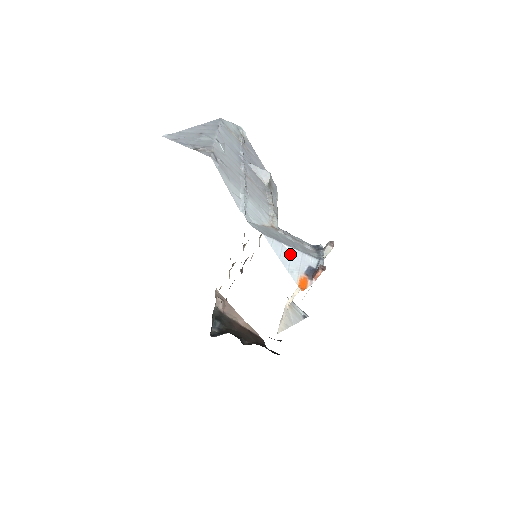
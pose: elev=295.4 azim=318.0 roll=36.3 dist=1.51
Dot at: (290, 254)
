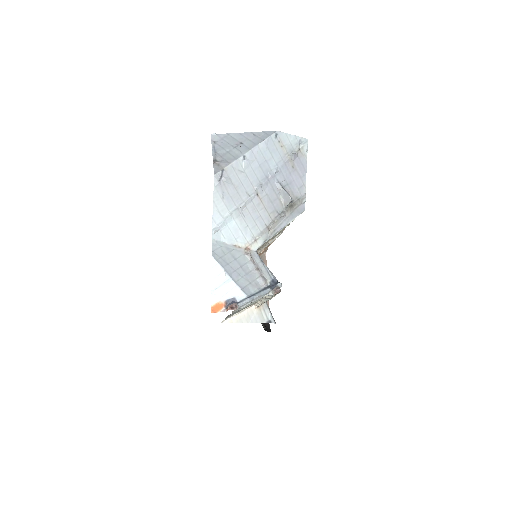
Dot at: (224, 281)
